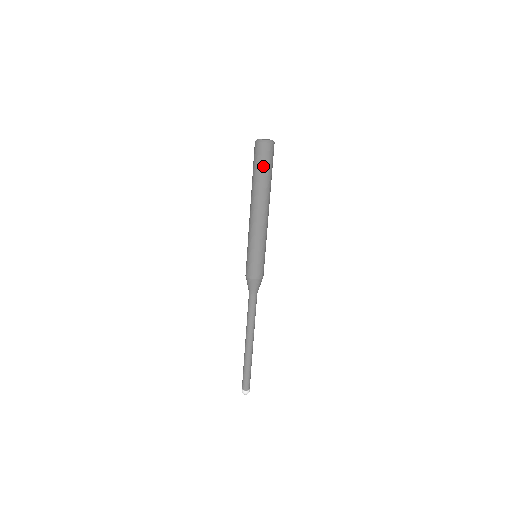
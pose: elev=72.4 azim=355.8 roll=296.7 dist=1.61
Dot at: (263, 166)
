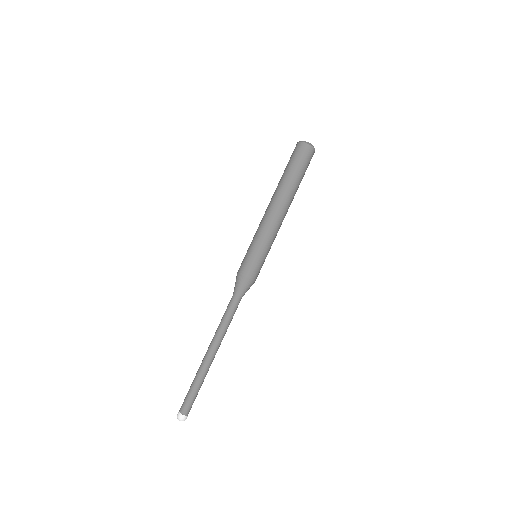
Dot at: (293, 163)
